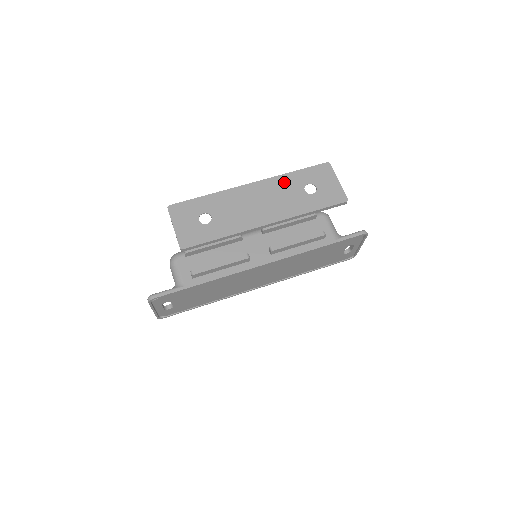
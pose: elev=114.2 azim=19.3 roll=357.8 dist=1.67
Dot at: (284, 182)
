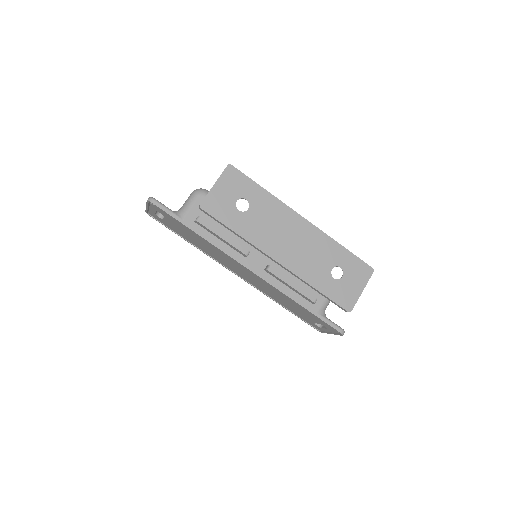
Dot at: (327, 246)
